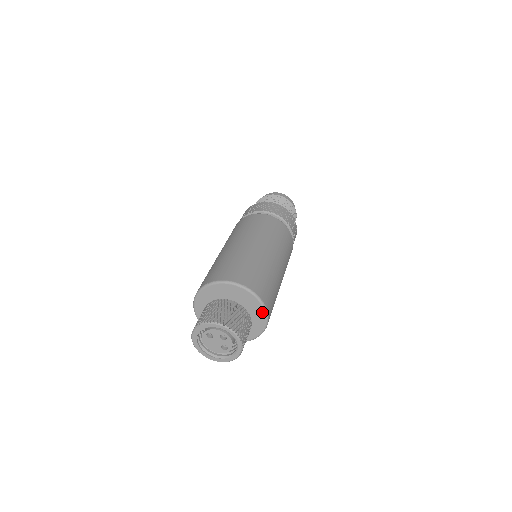
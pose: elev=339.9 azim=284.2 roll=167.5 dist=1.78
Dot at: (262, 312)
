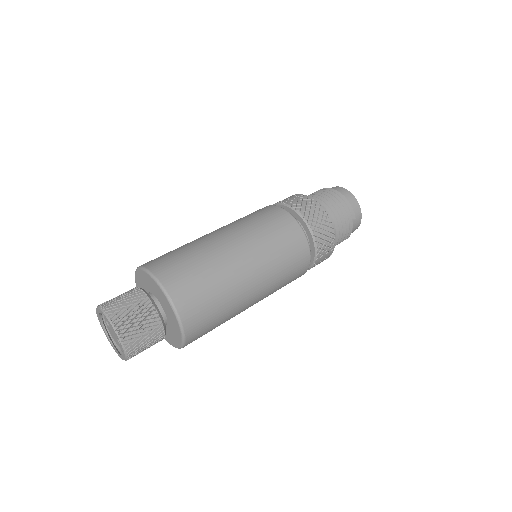
Dot at: (172, 311)
